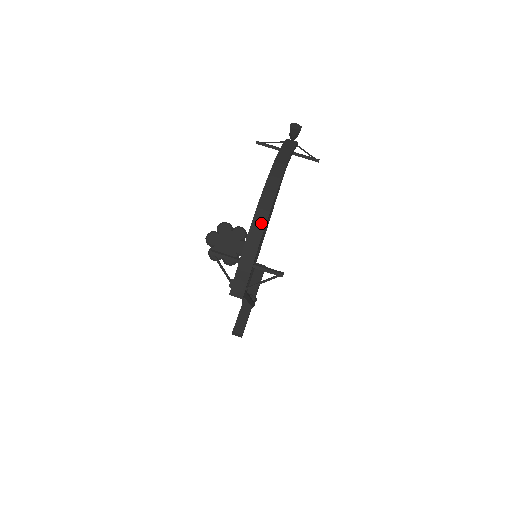
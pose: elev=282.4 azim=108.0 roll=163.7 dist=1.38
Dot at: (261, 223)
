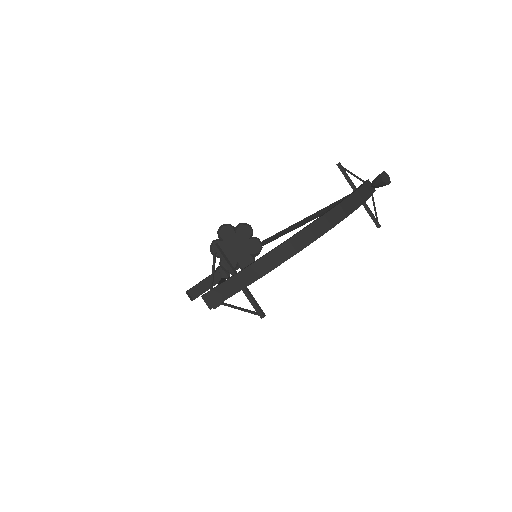
Dot at: (281, 257)
